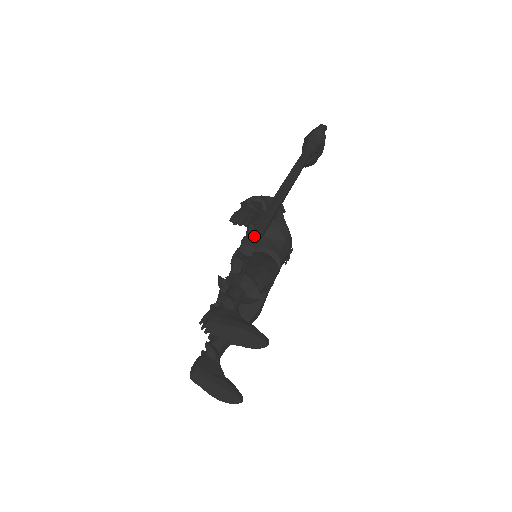
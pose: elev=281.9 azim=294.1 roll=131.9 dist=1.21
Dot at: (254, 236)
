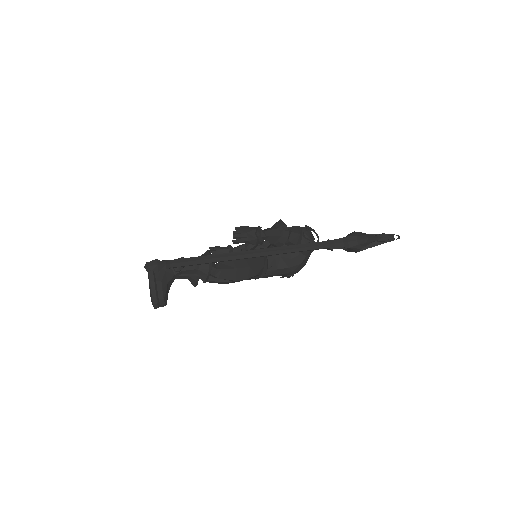
Dot at: (159, 265)
